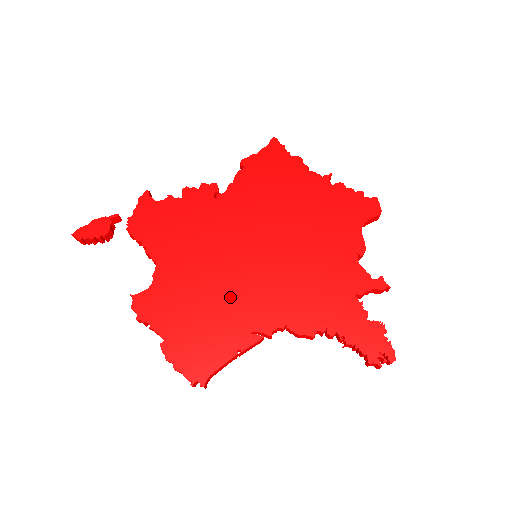
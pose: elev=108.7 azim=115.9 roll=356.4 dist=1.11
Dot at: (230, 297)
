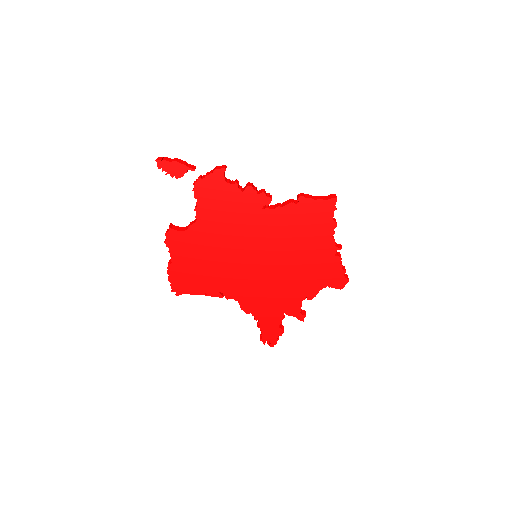
Dot at: (223, 269)
